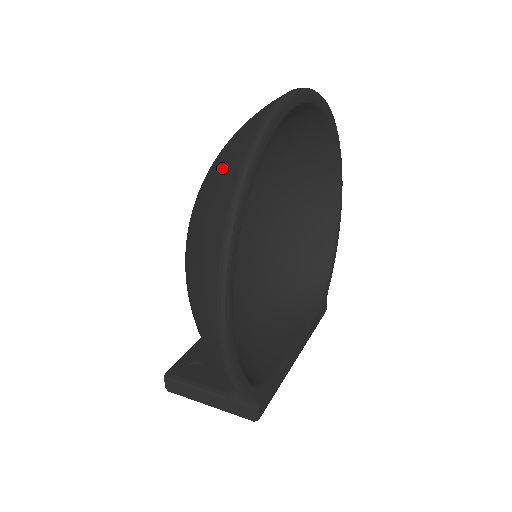
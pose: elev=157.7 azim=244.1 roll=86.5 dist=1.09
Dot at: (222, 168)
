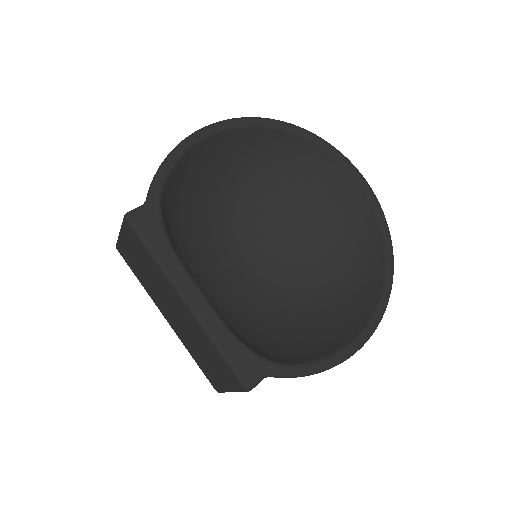
Dot at: occluded
